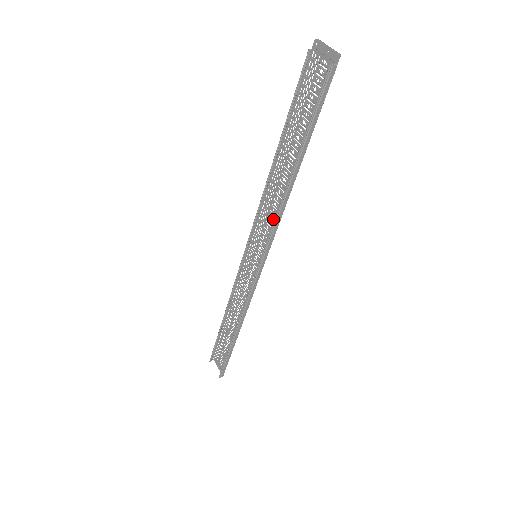
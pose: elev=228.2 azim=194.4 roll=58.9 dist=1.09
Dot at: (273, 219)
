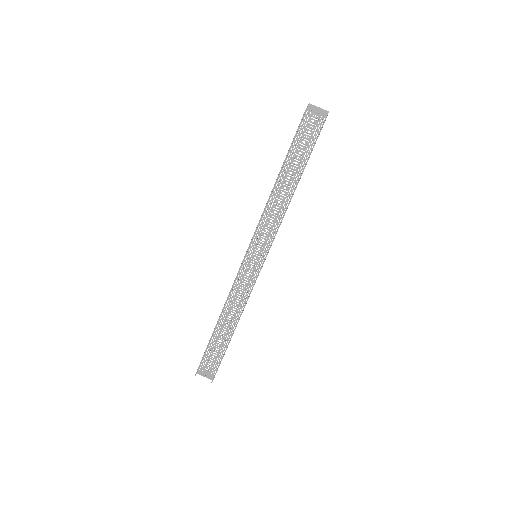
Dot at: (273, 223)
